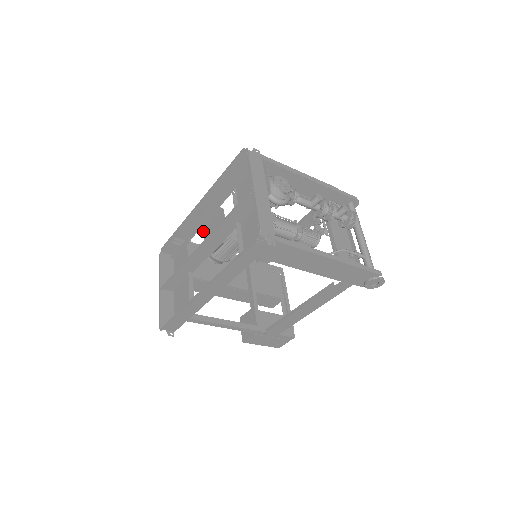
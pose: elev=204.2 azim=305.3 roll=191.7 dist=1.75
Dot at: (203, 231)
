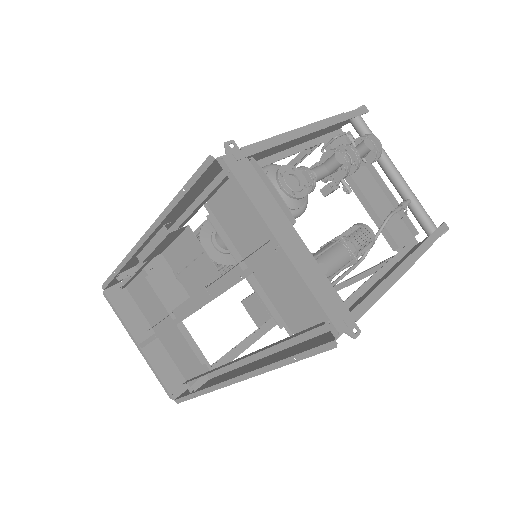
Dot at: occluded
